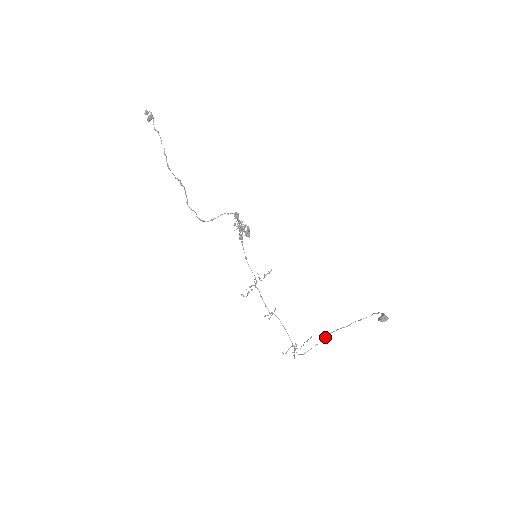
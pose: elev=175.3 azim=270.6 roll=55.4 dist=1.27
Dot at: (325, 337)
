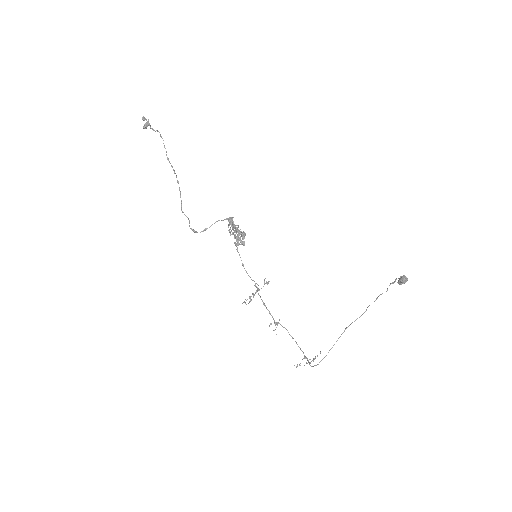
Dot at: (340, 336)
